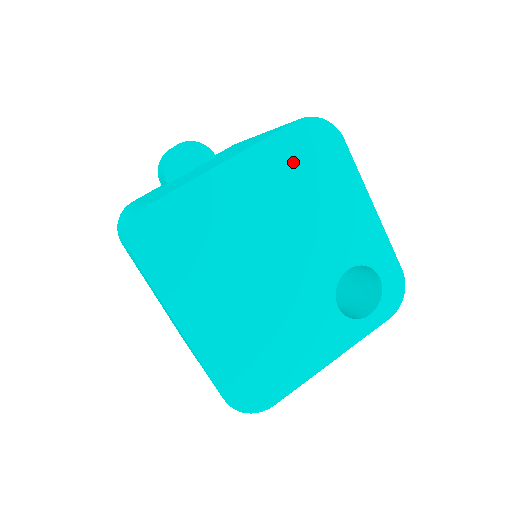
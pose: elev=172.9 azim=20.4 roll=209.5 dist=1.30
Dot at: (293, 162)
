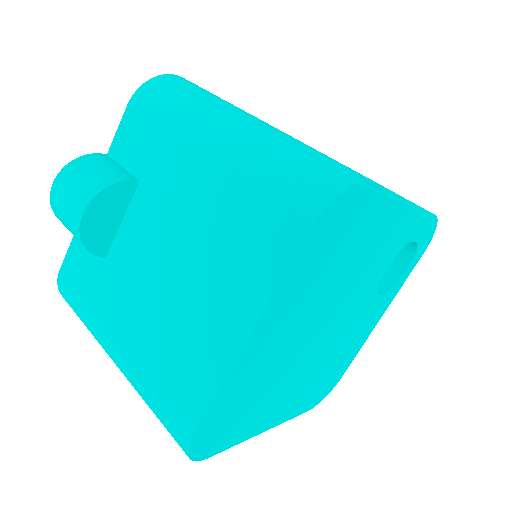
Dot at: (319, 263)
